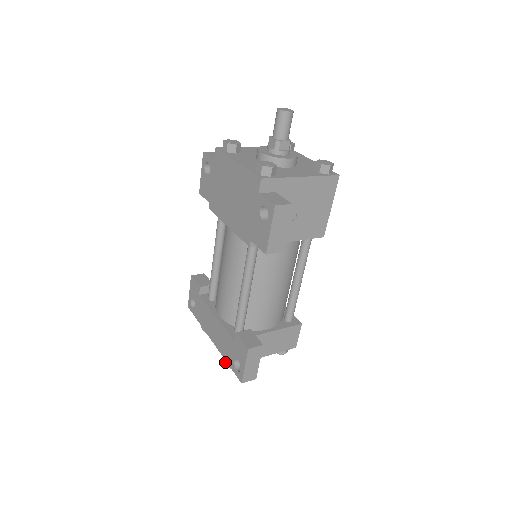
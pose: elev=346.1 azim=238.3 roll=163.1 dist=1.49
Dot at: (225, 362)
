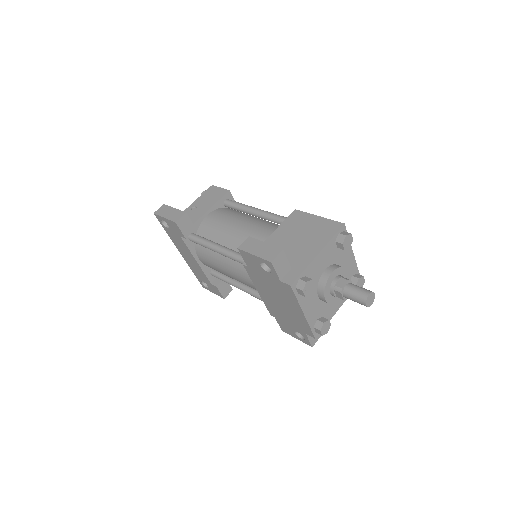
Dot at: occluded
